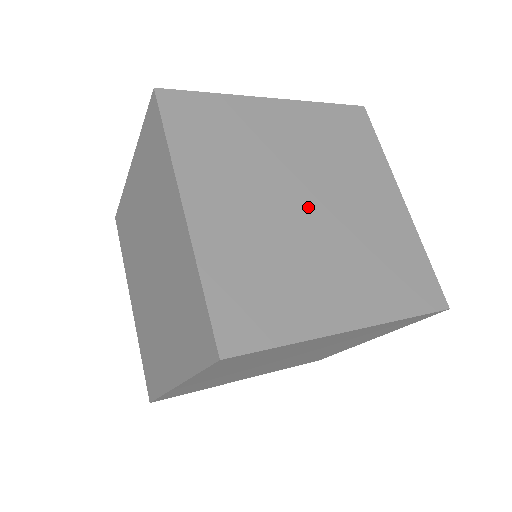
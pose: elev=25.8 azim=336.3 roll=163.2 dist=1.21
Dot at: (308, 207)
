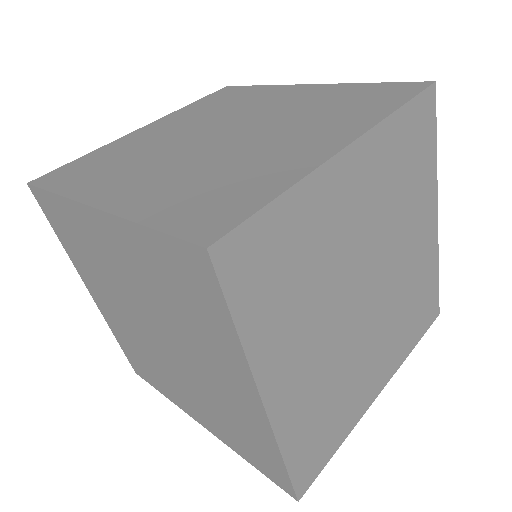
Dot at: (365, 299)
